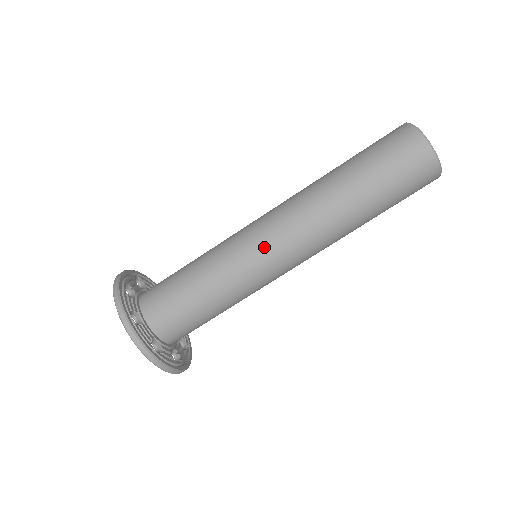
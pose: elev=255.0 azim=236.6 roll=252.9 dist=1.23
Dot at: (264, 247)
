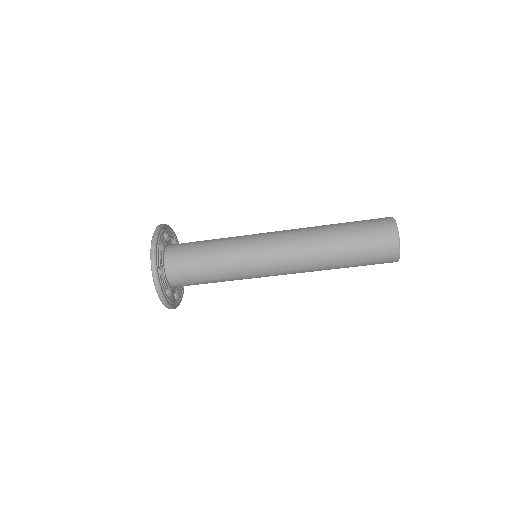
Dot at: (265, 262)
